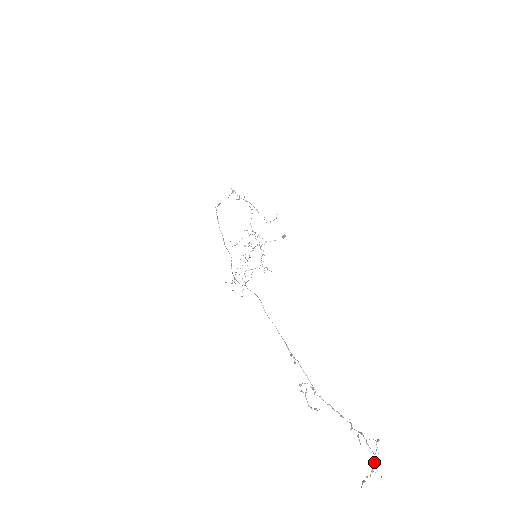
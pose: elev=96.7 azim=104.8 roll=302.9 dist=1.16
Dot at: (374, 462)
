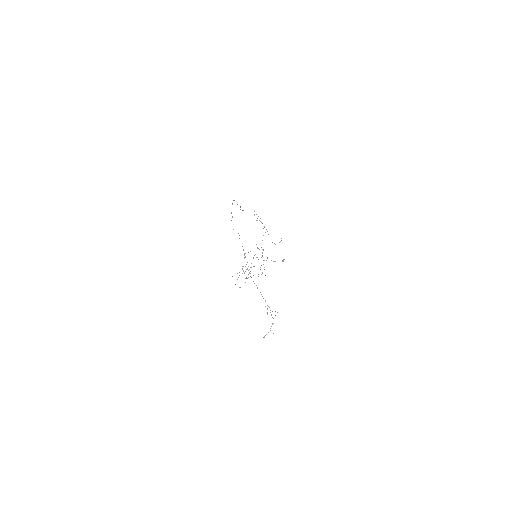
Dot at: (272, 324)
